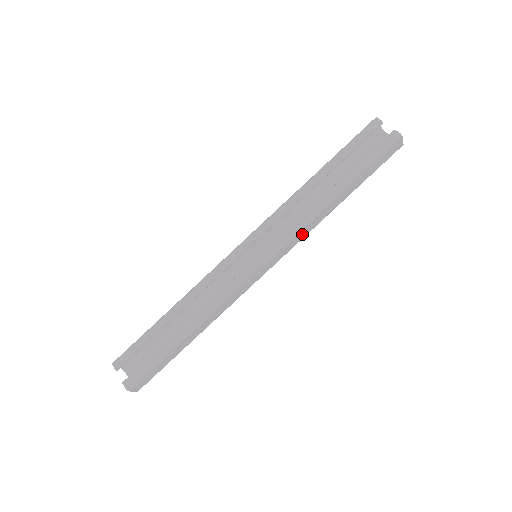
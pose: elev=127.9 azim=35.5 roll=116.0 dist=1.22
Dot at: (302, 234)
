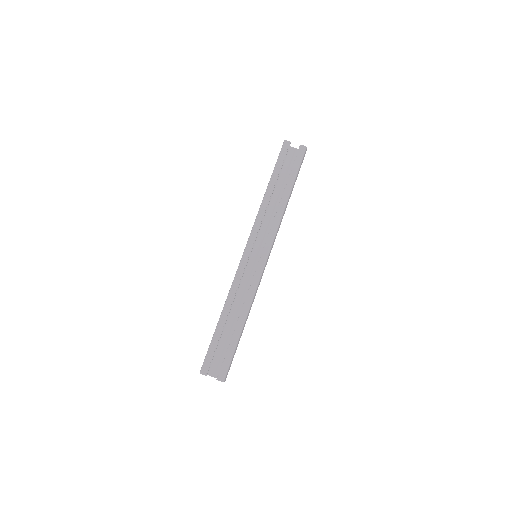
Dot at: (278, 229)
